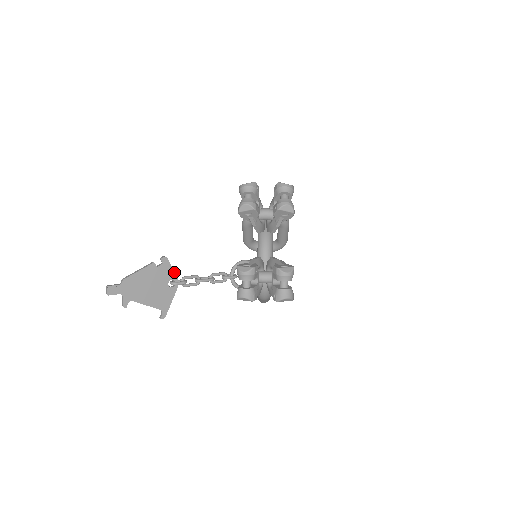
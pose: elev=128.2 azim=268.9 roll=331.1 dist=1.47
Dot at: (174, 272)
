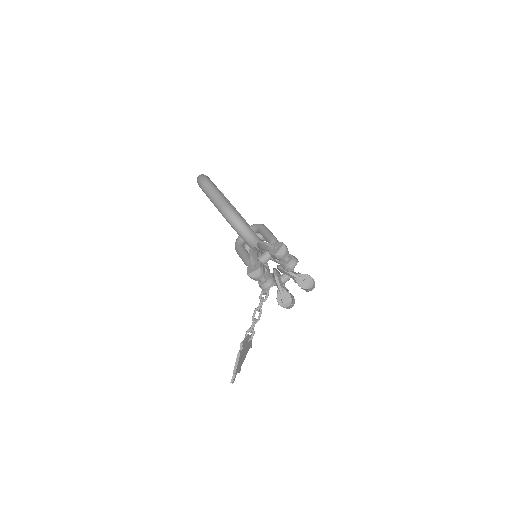
Dot at: (248, 338)
